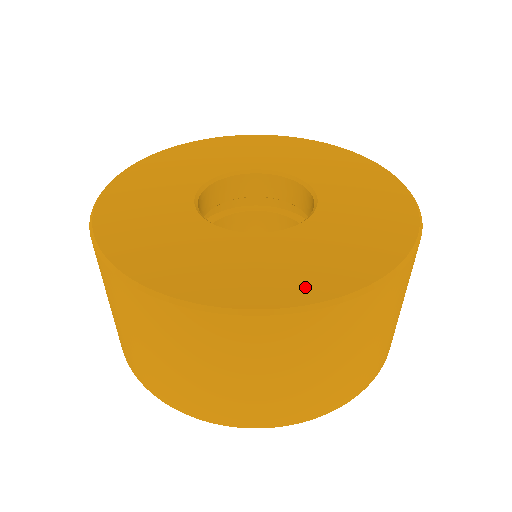
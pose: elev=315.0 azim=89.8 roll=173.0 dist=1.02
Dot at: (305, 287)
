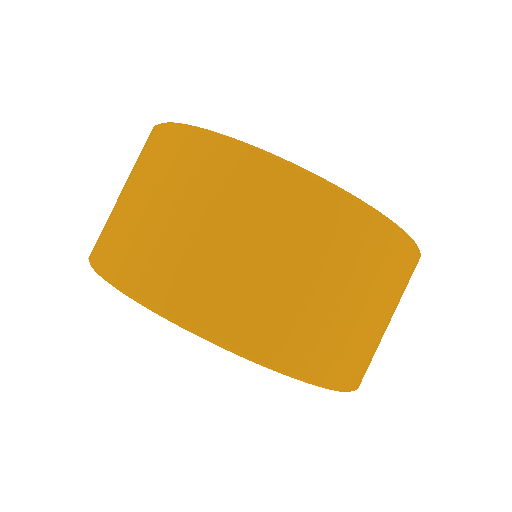
Dot at: occluded
